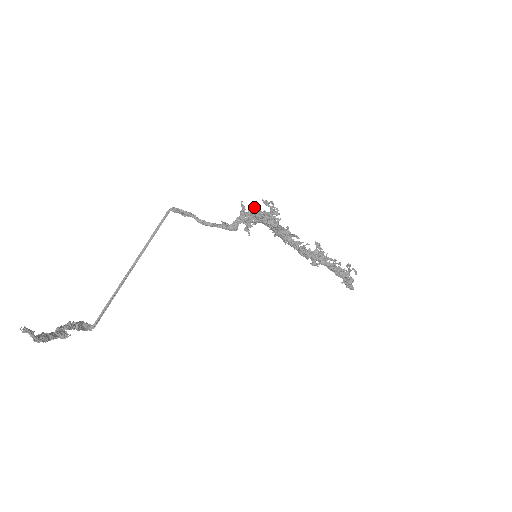
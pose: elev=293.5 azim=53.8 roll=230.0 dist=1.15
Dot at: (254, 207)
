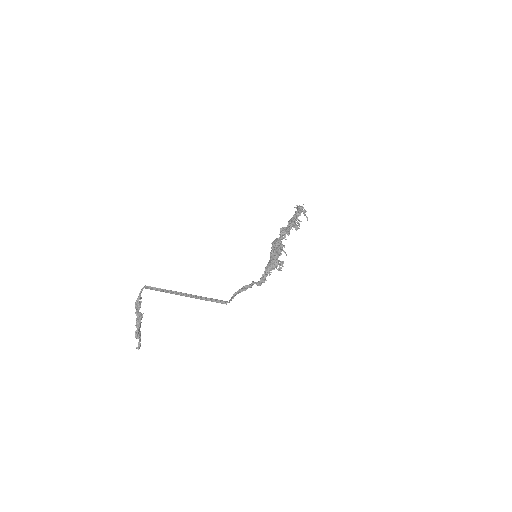
Dot at: (271, 267)
